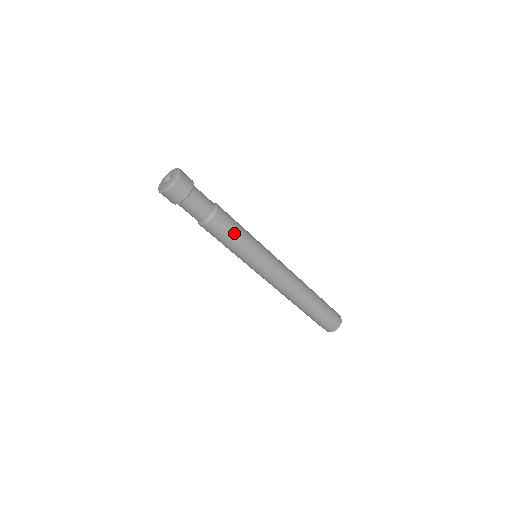
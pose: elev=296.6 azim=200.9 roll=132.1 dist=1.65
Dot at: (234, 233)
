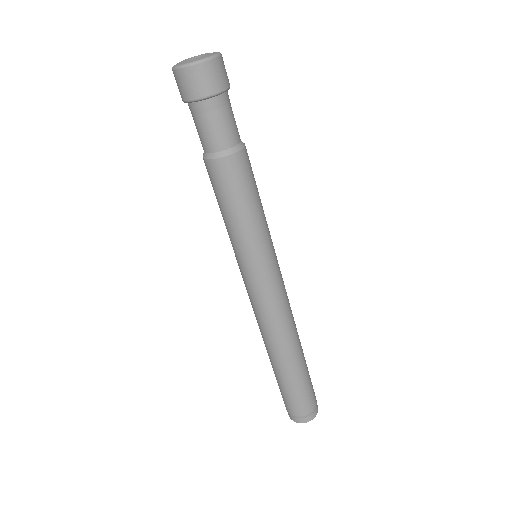
Dot at: (239, 201)
